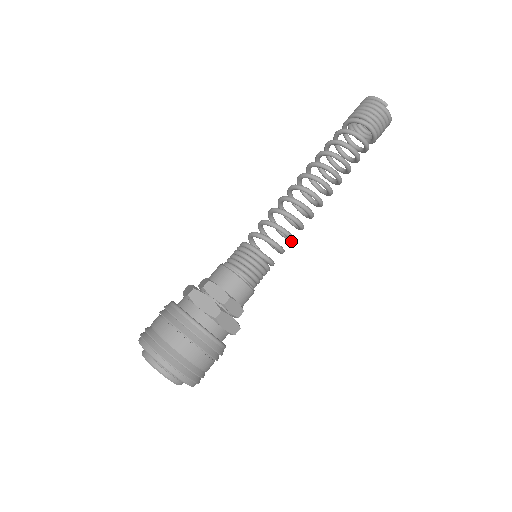
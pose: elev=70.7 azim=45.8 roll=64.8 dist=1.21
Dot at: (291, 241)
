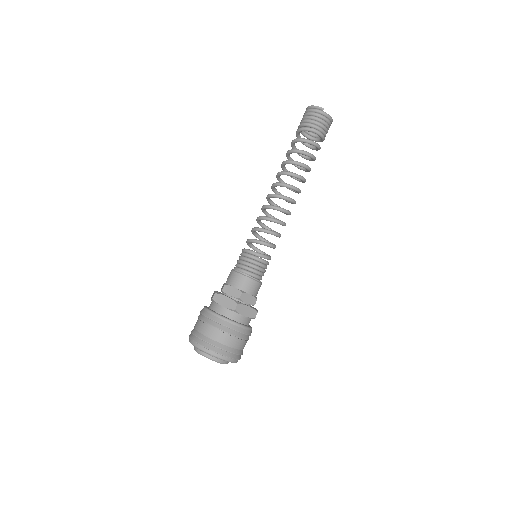
Dot at: (279, 237)
